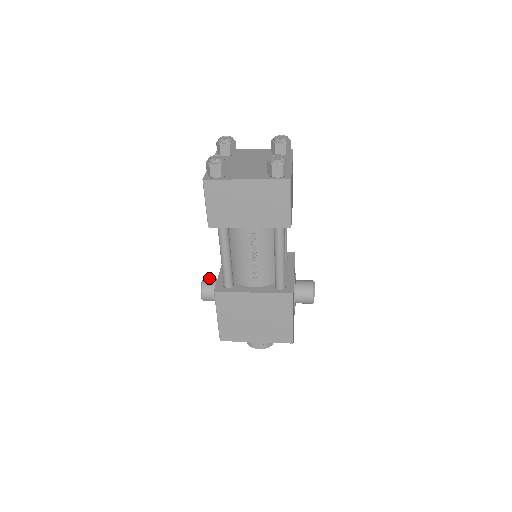
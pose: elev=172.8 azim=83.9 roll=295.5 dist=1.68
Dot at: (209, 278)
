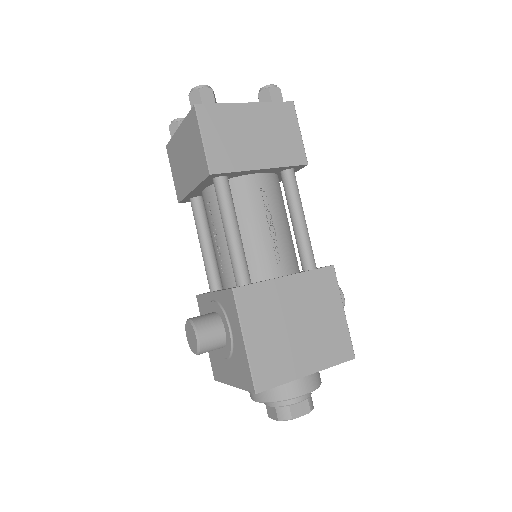
Dot at: occluded
